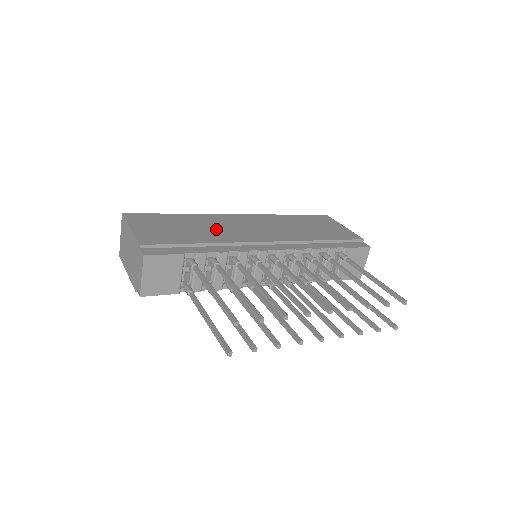
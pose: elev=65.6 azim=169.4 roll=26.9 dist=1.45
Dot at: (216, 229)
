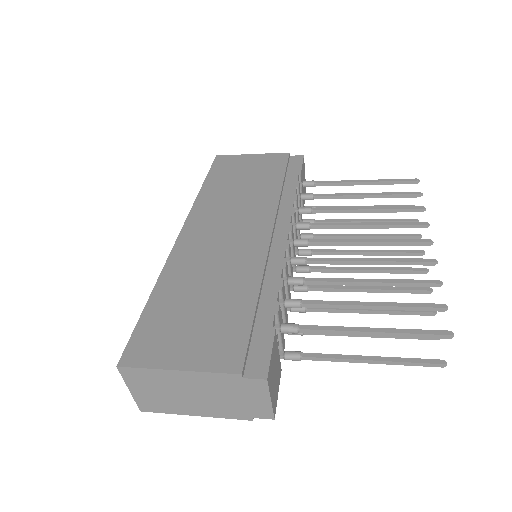
Dot at: (219, 269)
